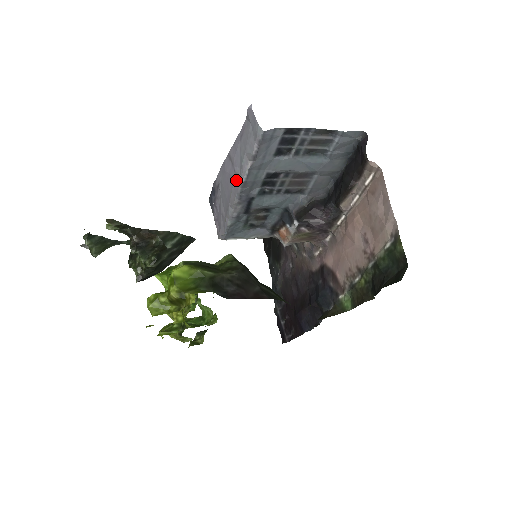
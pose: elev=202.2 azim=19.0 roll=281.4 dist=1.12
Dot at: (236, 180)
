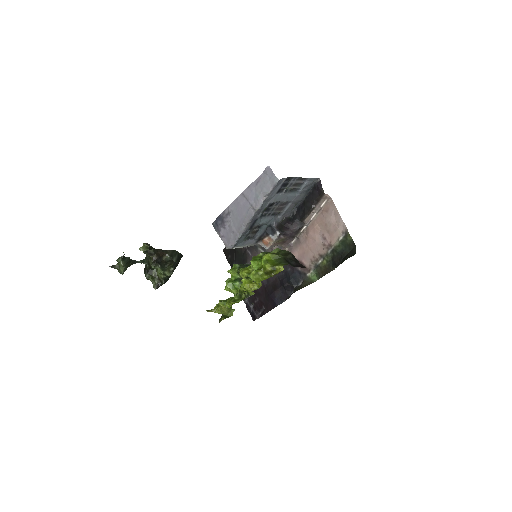
Dot at: (252, 209)
